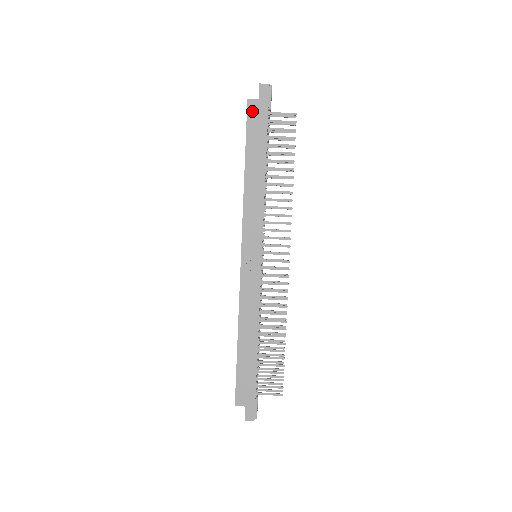
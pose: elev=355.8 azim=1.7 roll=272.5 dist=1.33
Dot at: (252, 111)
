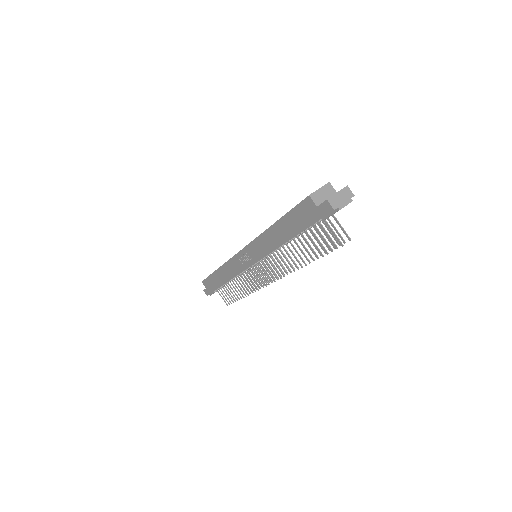
Dot at: (305, 206)
